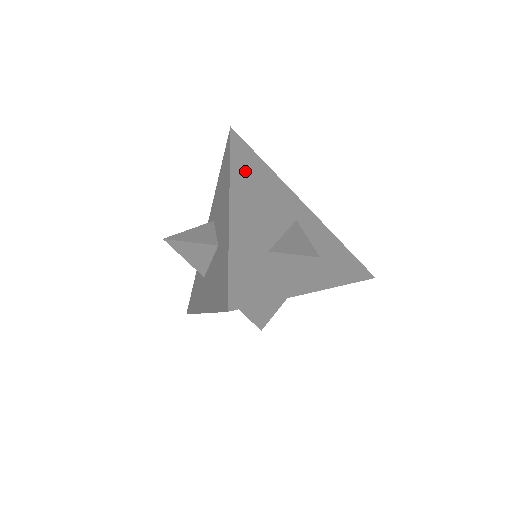
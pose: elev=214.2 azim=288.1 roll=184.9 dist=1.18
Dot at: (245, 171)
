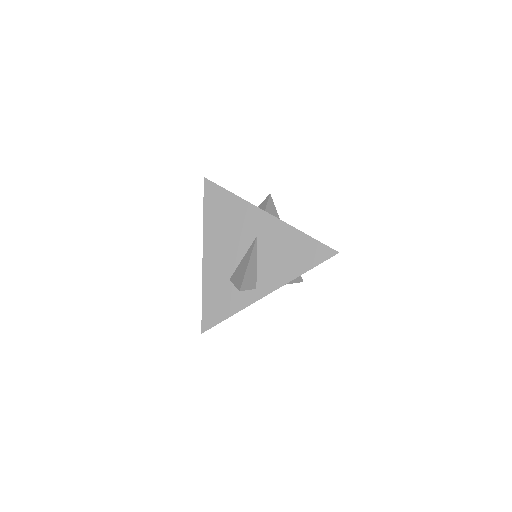
Dot at: (215, 216)
